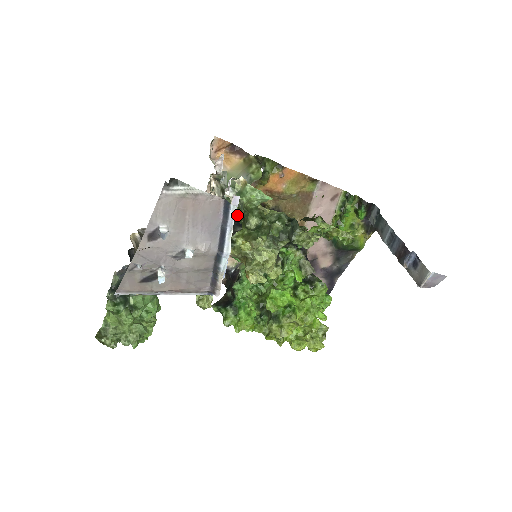
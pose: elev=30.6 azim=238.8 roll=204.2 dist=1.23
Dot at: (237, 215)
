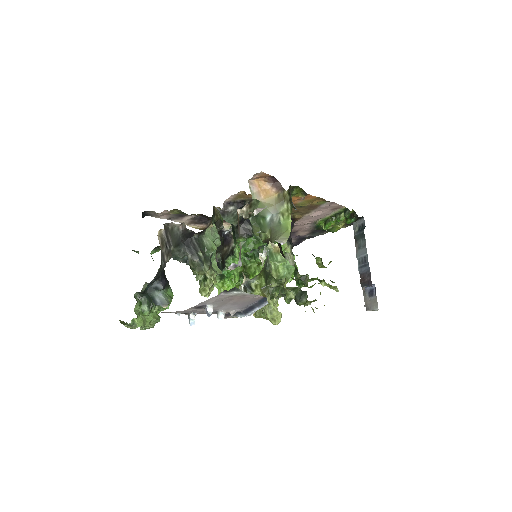
Dot at: occluded
